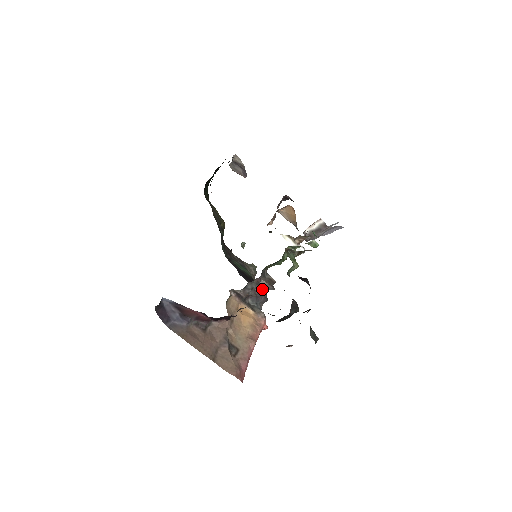
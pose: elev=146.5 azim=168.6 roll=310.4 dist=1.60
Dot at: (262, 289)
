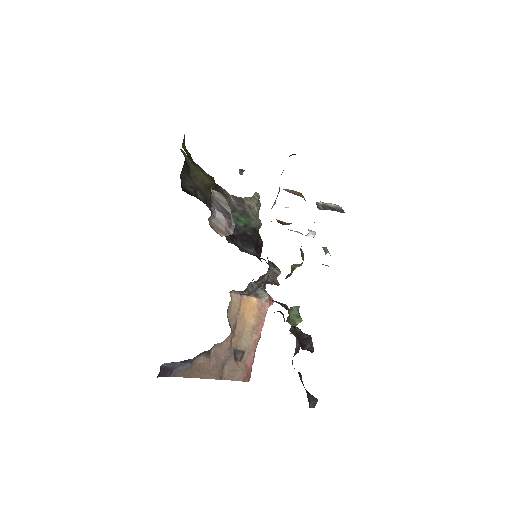
Dot at: occluded
